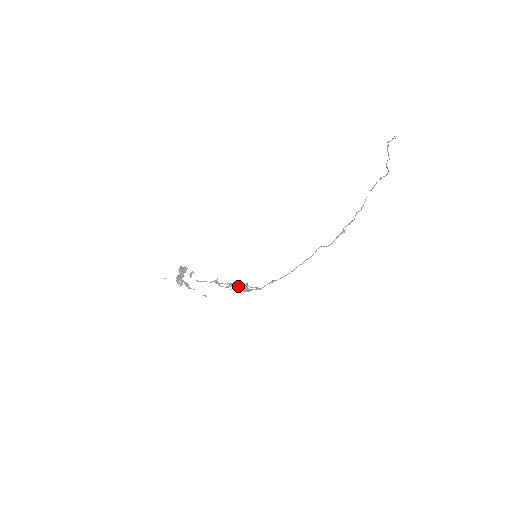
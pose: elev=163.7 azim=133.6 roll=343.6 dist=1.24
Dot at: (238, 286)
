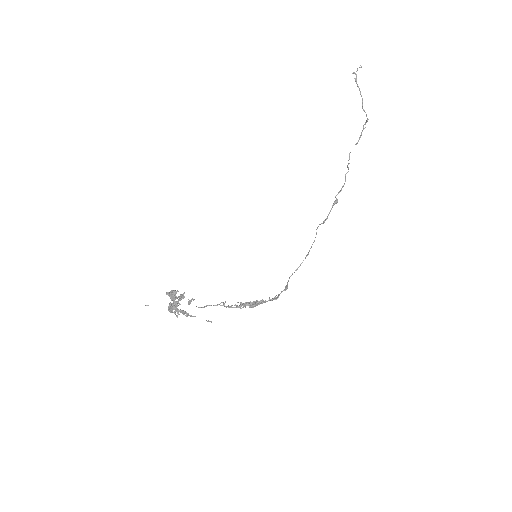
Dot at: (254, 306)
